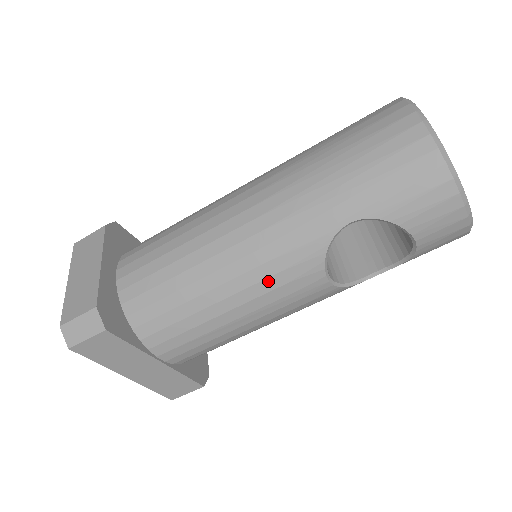
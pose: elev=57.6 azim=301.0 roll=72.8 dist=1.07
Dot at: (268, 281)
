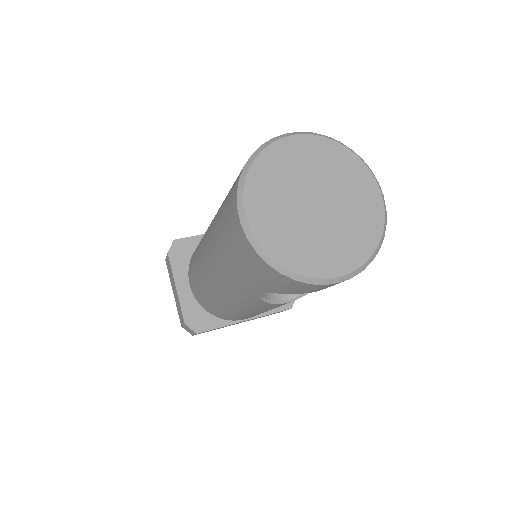
Dot at: (251, 308)
